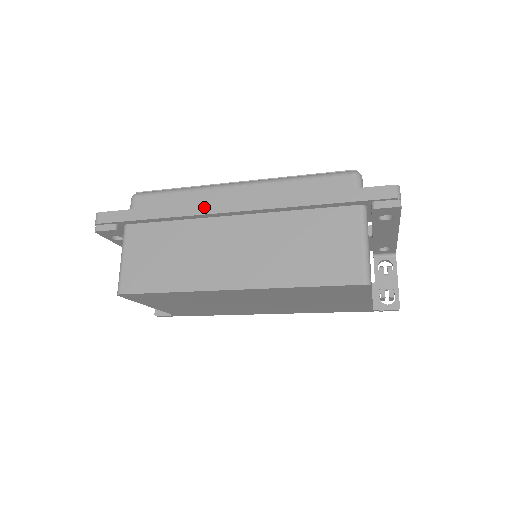
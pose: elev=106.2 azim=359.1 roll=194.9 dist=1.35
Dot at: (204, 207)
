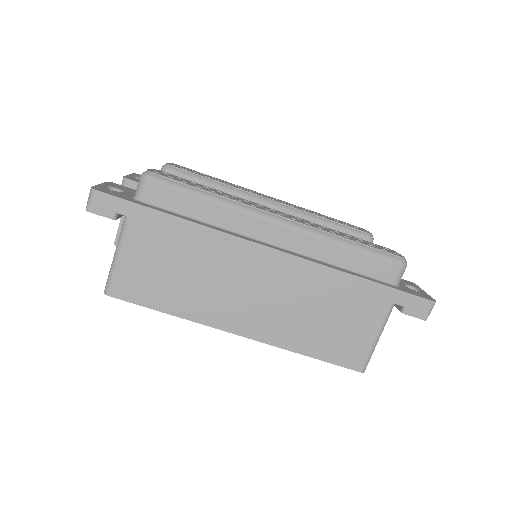
Dot at: (236, 242)
